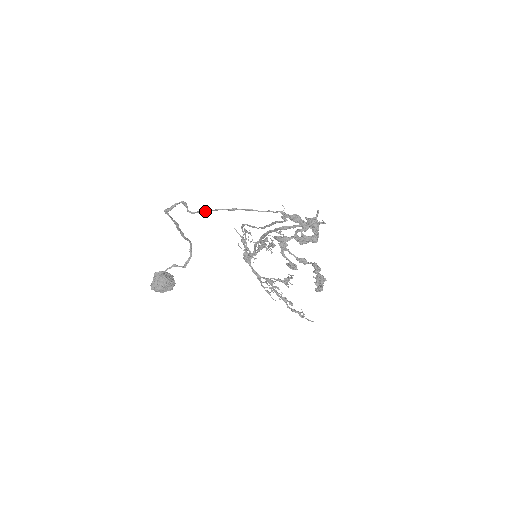
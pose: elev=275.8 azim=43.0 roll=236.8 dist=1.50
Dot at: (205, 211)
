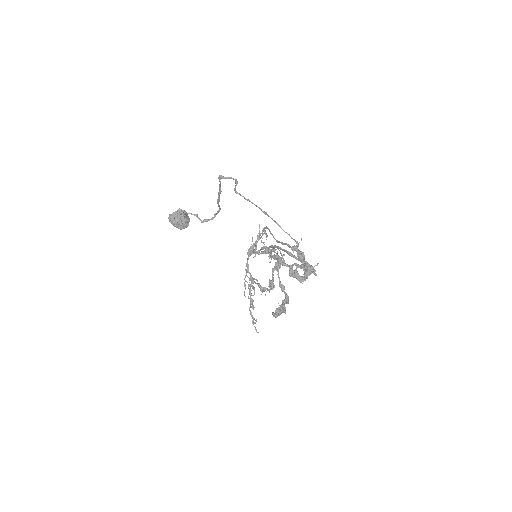
Dot at: occluded
